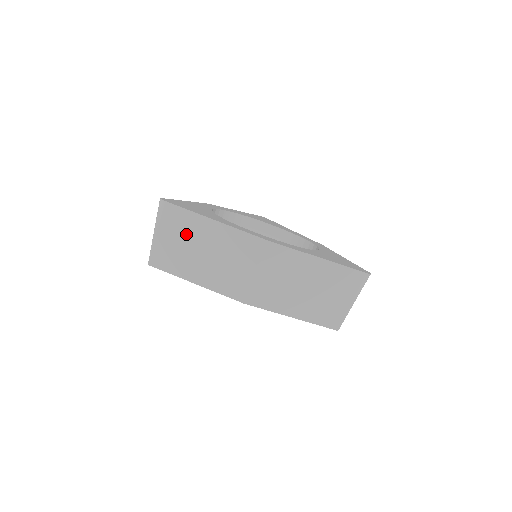
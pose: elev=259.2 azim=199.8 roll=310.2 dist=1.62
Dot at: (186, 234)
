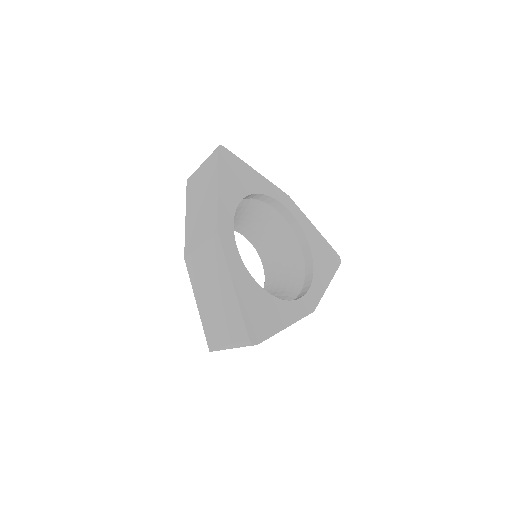
Dot at: occluded
